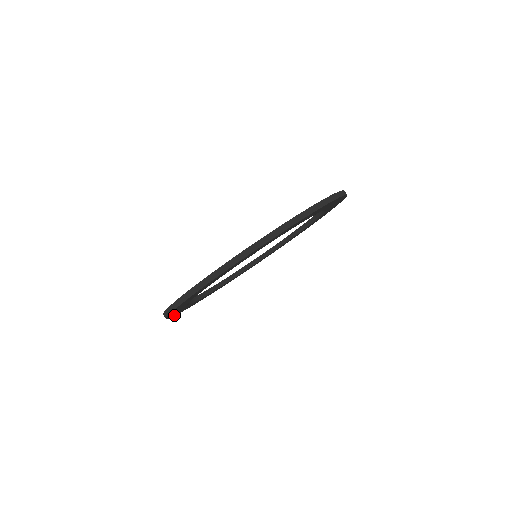
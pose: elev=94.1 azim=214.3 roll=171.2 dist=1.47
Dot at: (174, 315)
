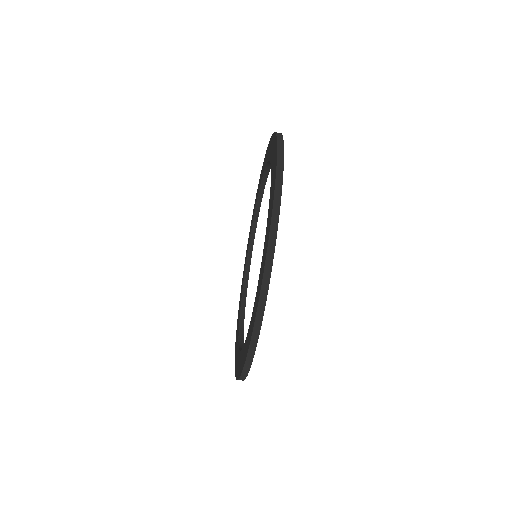
Dot at: occluded
